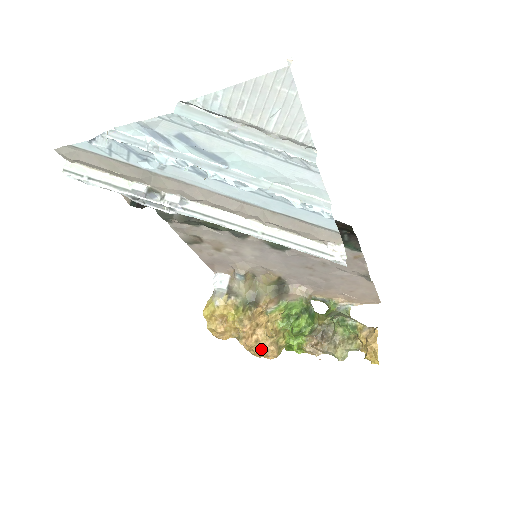
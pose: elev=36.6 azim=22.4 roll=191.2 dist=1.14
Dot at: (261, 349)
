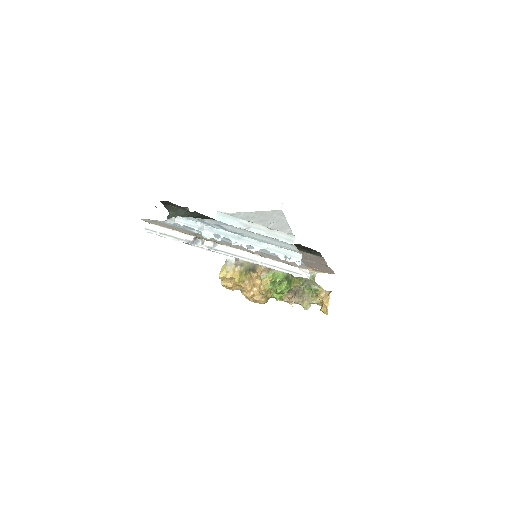
Dot at: (255, 300)
